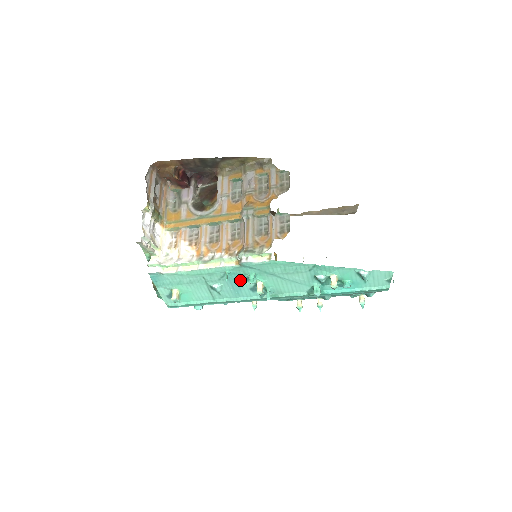
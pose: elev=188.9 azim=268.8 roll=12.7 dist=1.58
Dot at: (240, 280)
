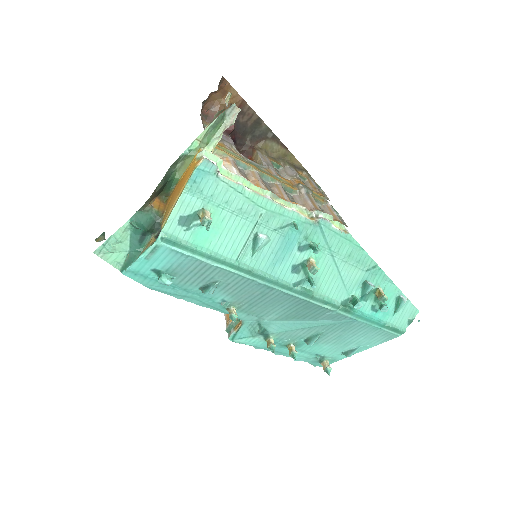
Dot at: (294, 245)
